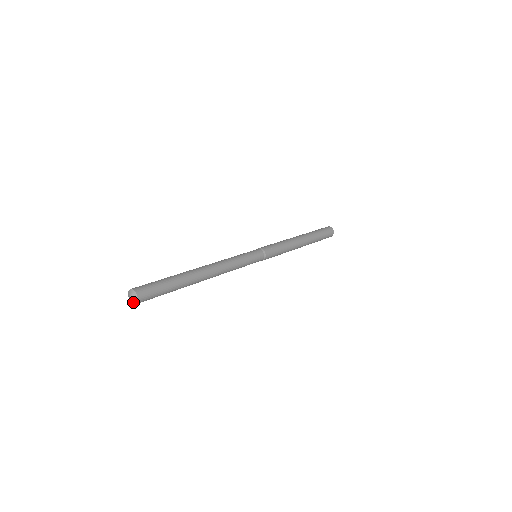
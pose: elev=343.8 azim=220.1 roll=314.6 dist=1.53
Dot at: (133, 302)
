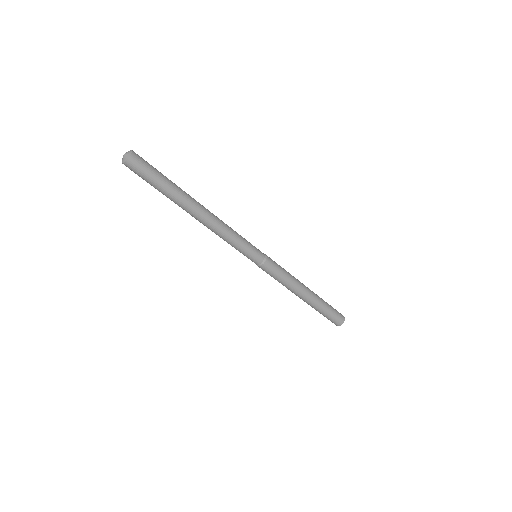
Dot at: (123, 160)
